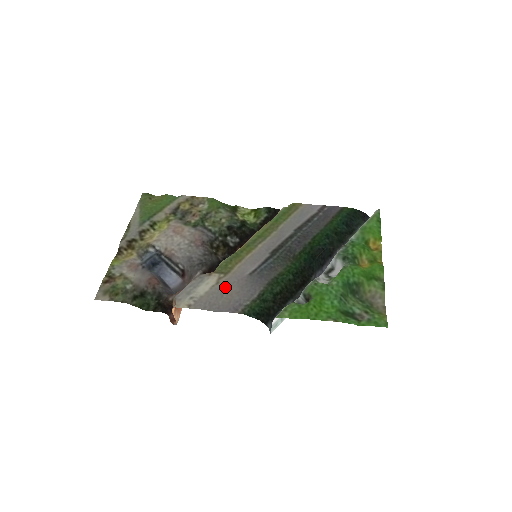
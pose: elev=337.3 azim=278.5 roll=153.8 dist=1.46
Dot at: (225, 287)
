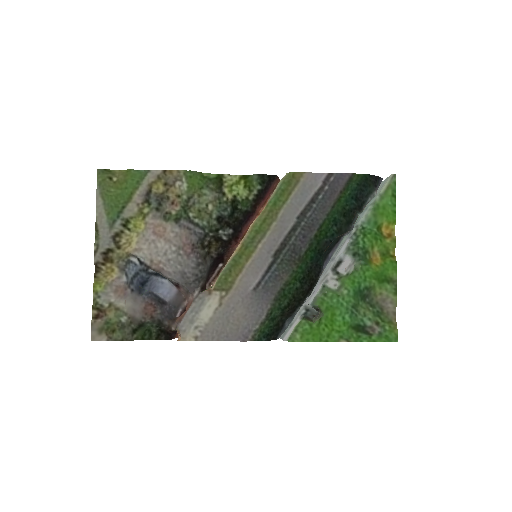
Dot at: (230, 309)
